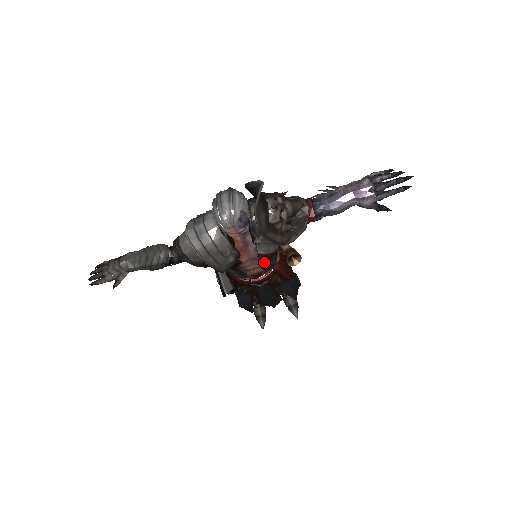
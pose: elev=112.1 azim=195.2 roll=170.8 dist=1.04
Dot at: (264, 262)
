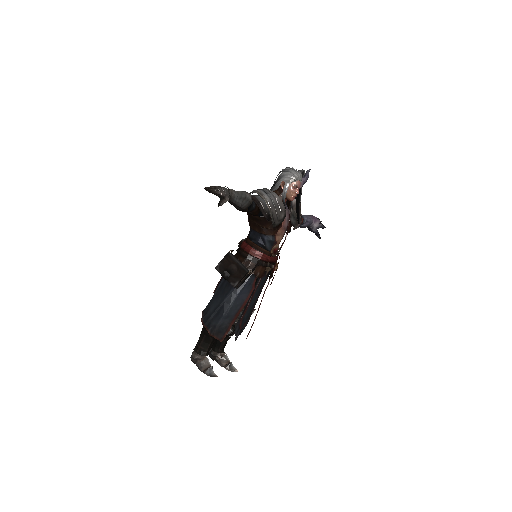
Dot at: (279, 243)
